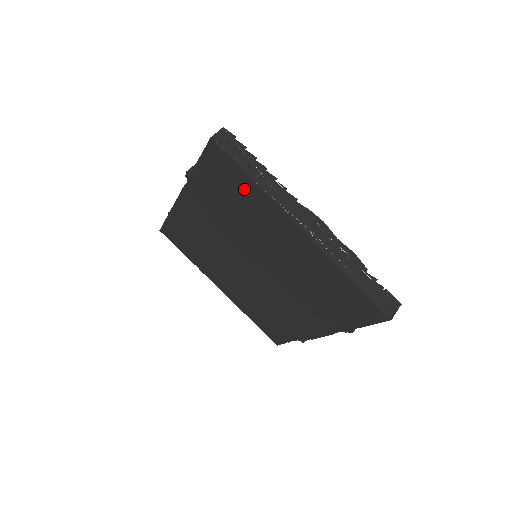
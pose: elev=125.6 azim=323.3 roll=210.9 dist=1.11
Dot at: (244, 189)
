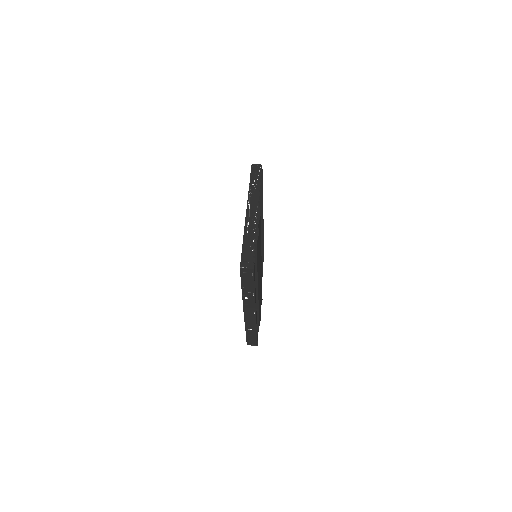
Dot at: occluded
